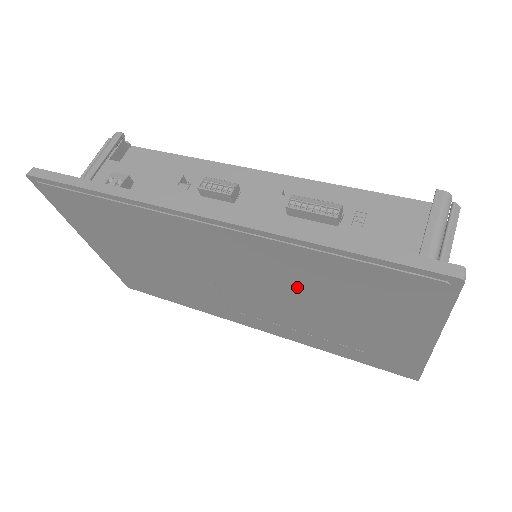
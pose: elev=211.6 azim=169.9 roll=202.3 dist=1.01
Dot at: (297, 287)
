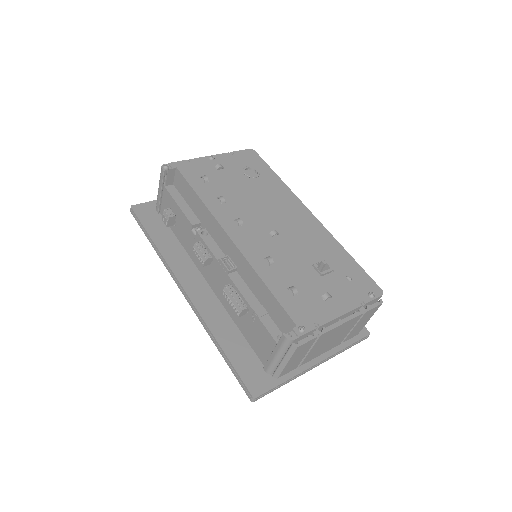
Dot at: occluded
